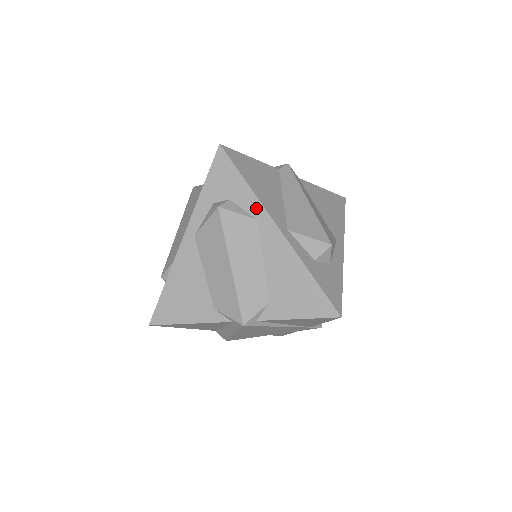
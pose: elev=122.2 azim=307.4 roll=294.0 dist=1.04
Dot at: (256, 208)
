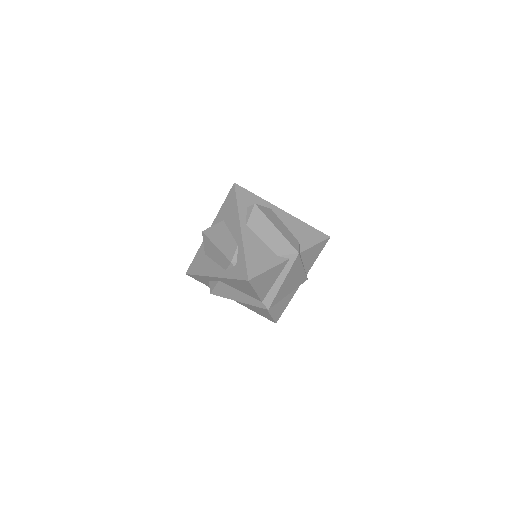
Dot at: (267, 204)
